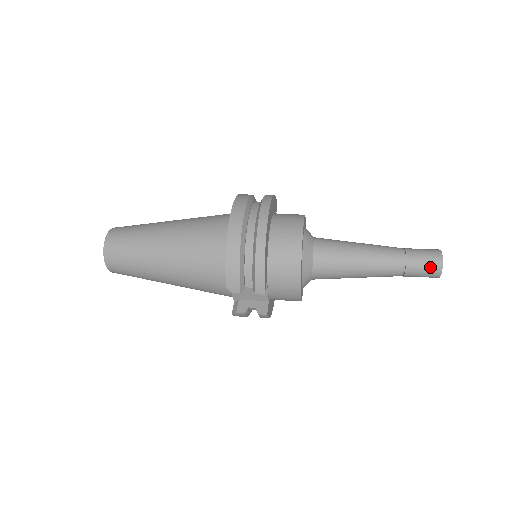
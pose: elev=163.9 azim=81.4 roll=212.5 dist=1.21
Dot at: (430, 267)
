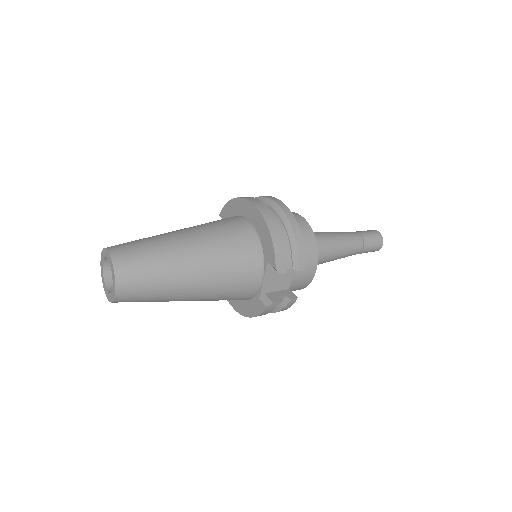
Dot at: (377, 240)
